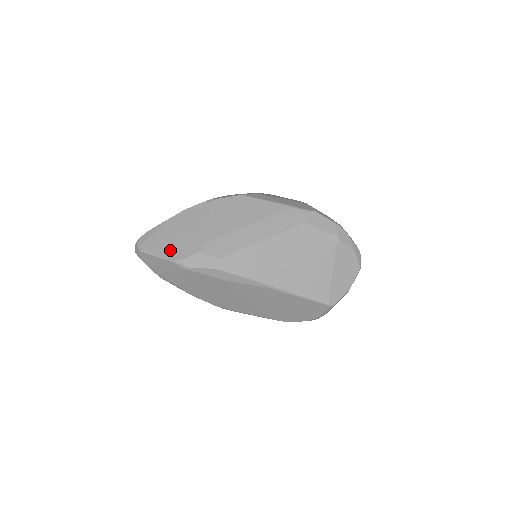
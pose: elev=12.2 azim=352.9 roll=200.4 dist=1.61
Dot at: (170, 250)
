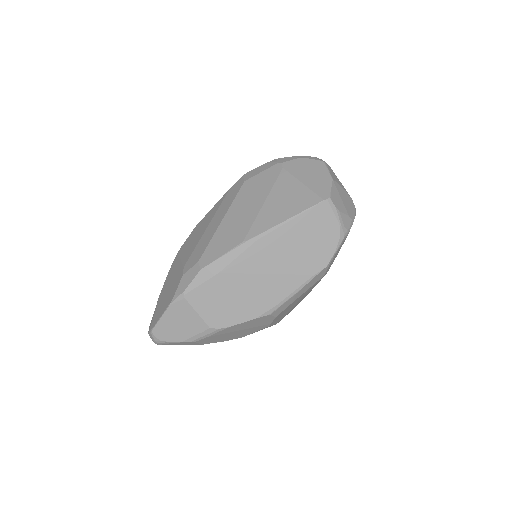
Dot at: (166, 303)
